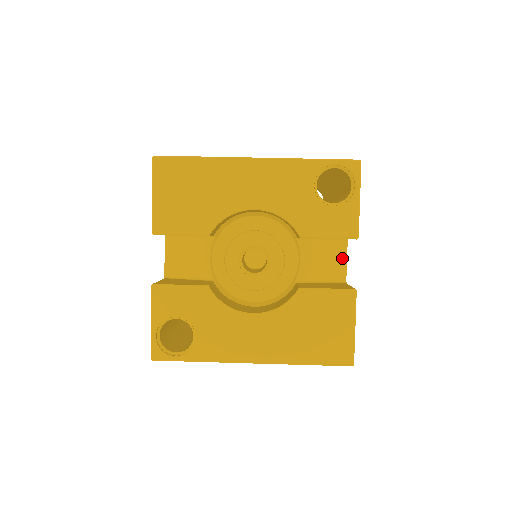
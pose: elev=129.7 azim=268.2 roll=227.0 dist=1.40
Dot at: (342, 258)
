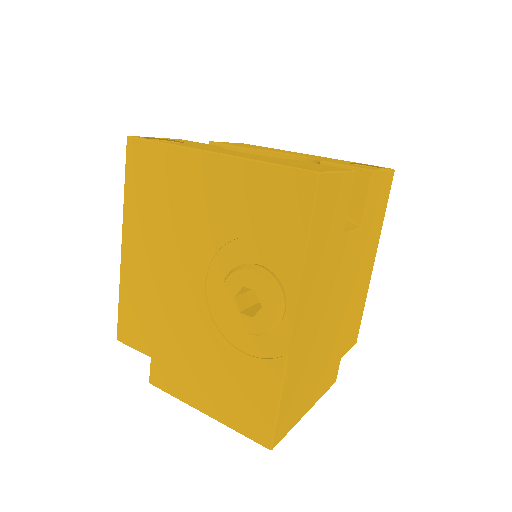
Dot at: (349, 227)
